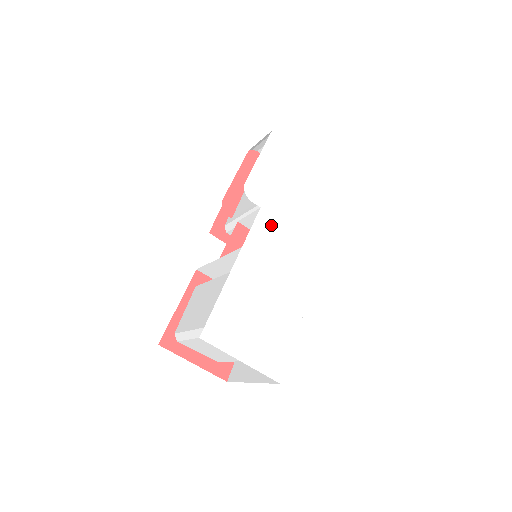
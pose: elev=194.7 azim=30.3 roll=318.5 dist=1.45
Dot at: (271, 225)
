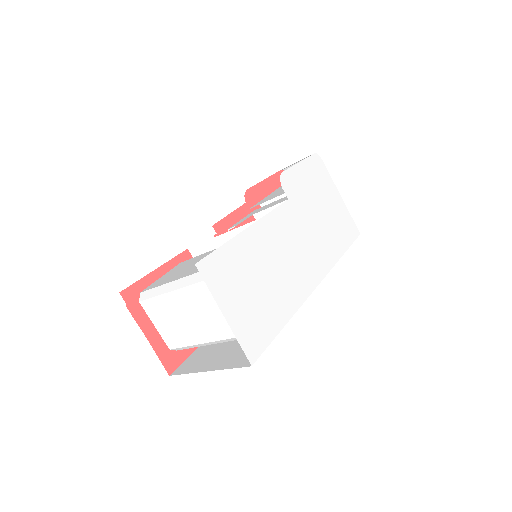
Dot at: (292, 219)
